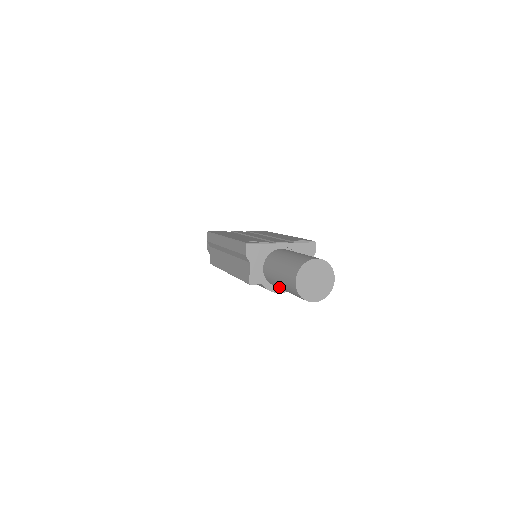
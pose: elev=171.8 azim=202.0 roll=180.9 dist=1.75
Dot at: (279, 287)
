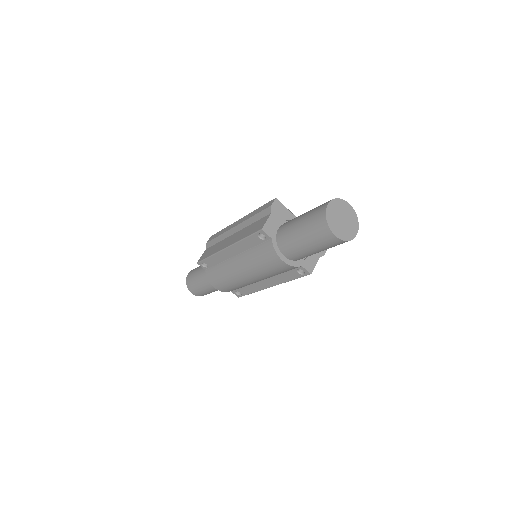
Dot at: (293, 236)
